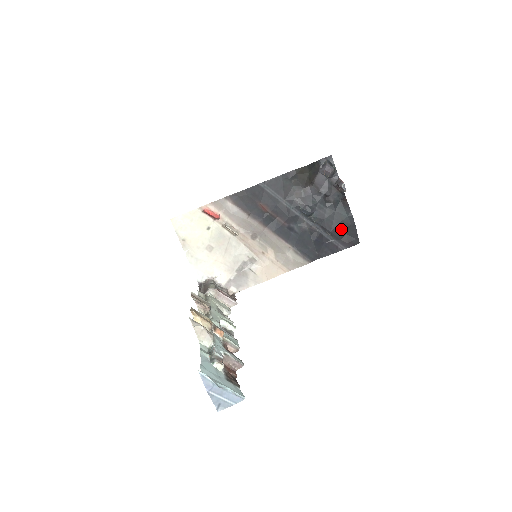
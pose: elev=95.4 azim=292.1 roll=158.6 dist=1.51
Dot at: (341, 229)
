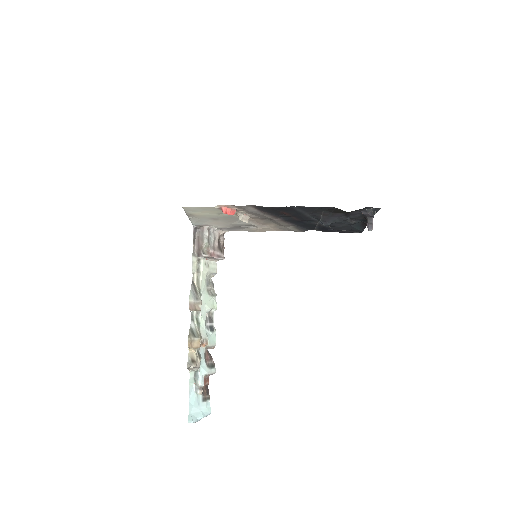
Dot at: occluded
